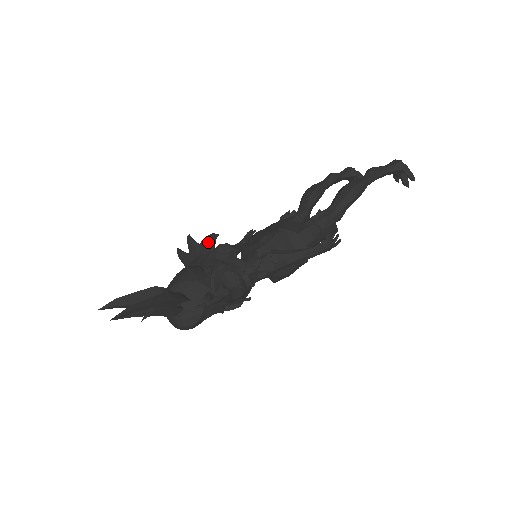
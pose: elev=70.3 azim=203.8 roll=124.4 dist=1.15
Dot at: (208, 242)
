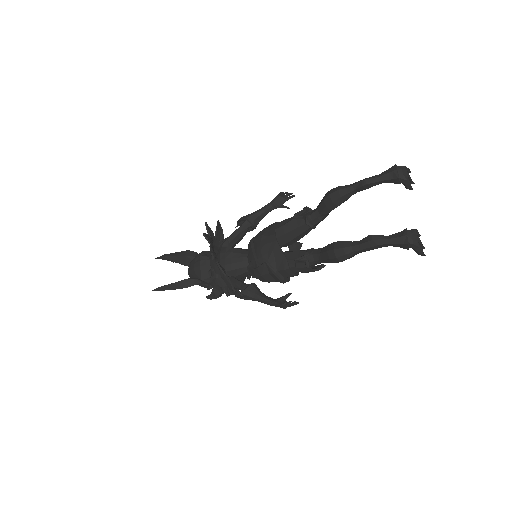
Dot at: occluded
